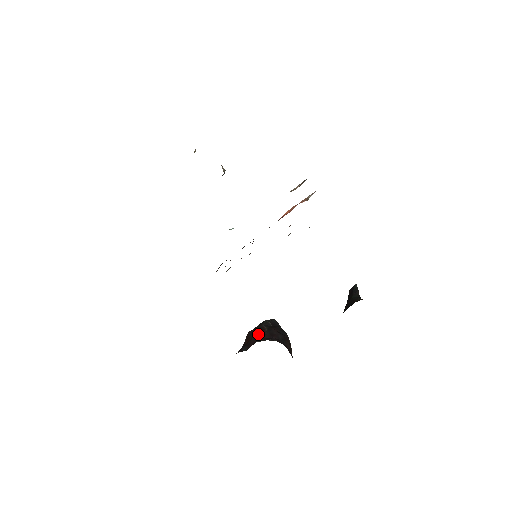
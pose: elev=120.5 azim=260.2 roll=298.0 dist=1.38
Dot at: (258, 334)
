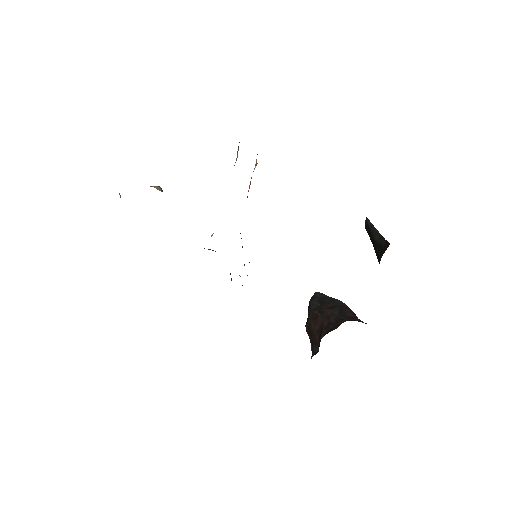
Dot at: (316, 325)
